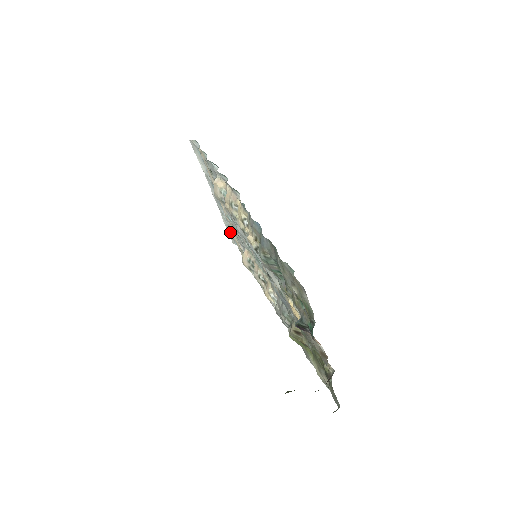
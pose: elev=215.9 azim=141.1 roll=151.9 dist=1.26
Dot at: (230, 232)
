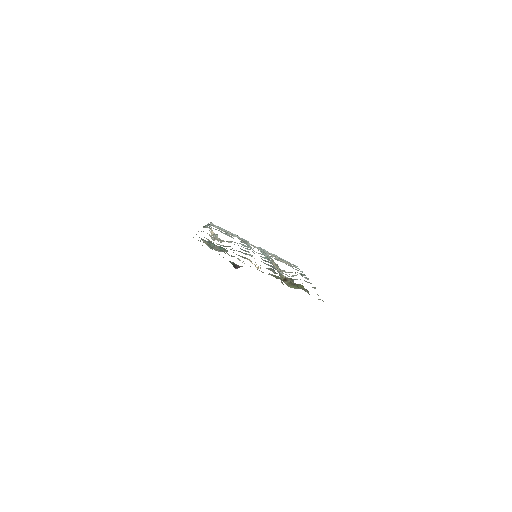
Dot at: occluded
